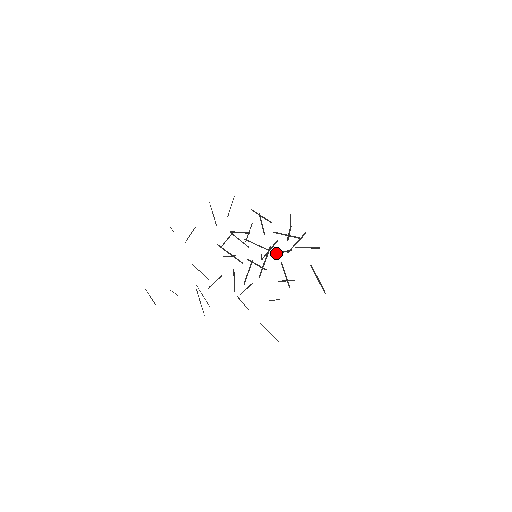
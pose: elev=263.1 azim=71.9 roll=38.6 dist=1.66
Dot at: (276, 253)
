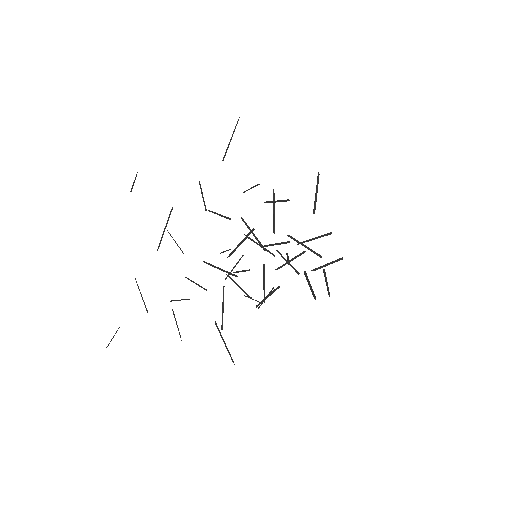
Dot at: (284, 265)
